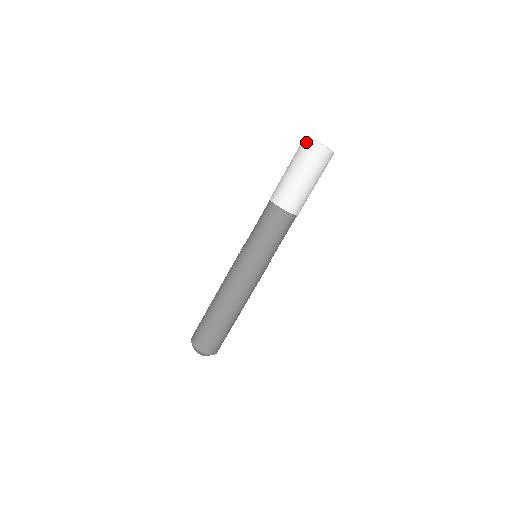
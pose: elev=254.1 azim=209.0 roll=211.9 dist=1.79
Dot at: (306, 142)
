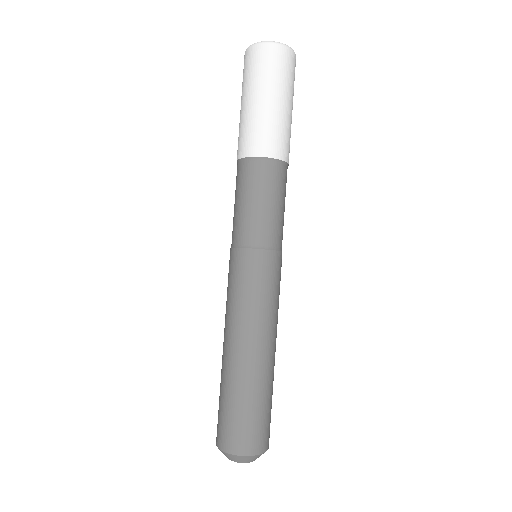
Dot at: (260, 48)
